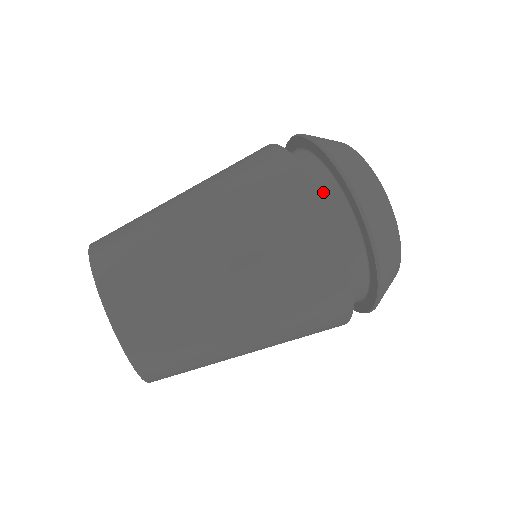
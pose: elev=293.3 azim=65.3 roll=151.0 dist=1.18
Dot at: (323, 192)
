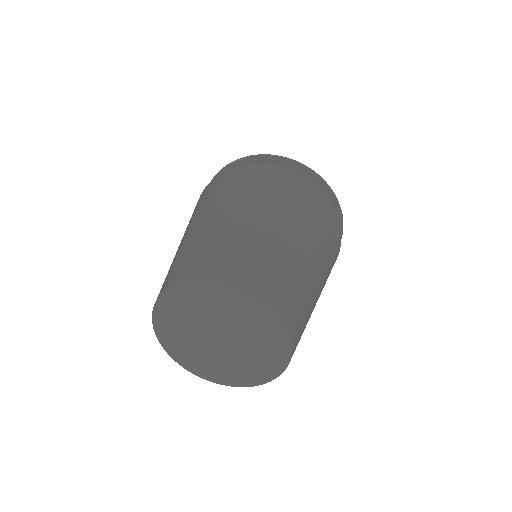
Dot at: occluded
